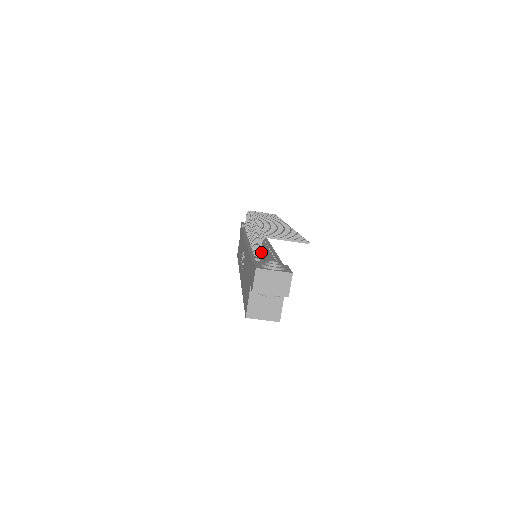
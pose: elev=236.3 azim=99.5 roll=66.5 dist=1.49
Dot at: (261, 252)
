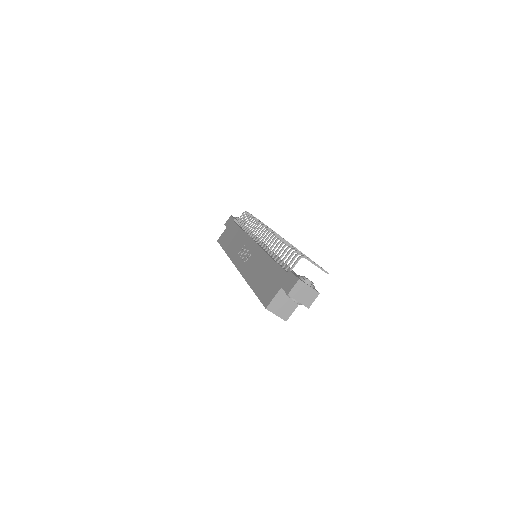
Dot at: occluded
